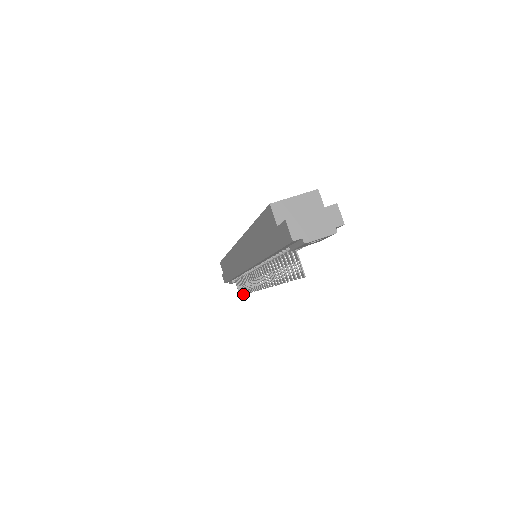
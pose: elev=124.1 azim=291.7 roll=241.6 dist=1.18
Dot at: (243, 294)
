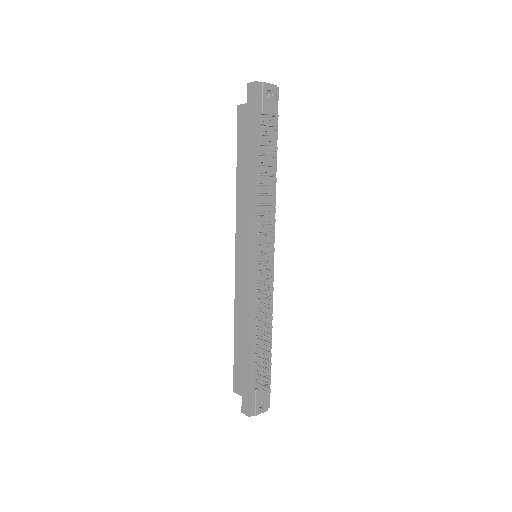
Dot at: occluded
